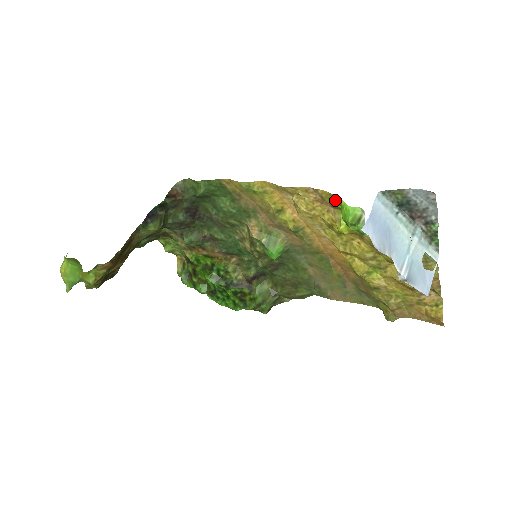
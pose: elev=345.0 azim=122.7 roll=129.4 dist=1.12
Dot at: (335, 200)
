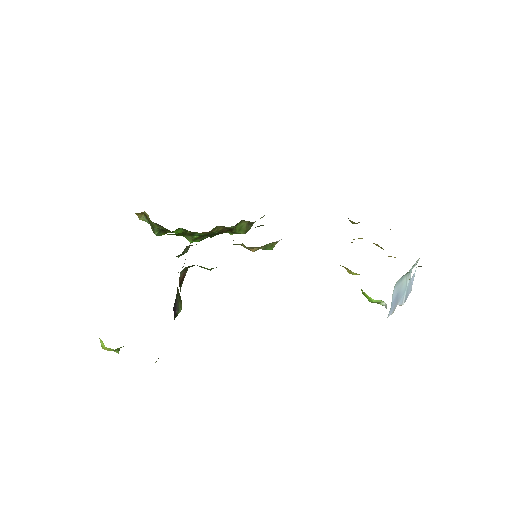
Dot at: occluded
